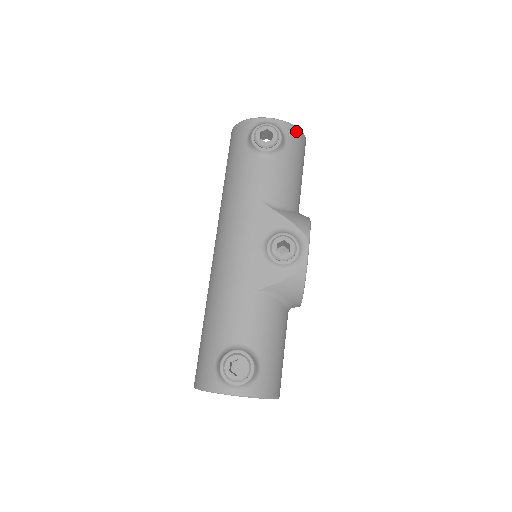
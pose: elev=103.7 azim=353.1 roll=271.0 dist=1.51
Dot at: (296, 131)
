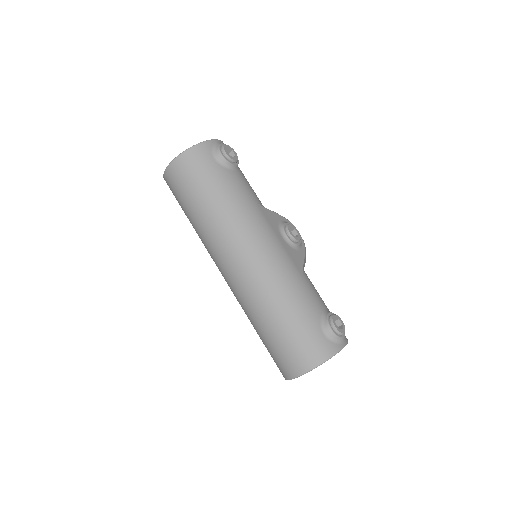
Dot at: occluded
